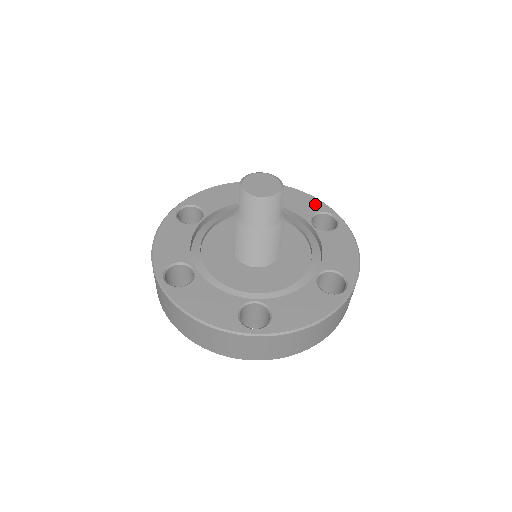
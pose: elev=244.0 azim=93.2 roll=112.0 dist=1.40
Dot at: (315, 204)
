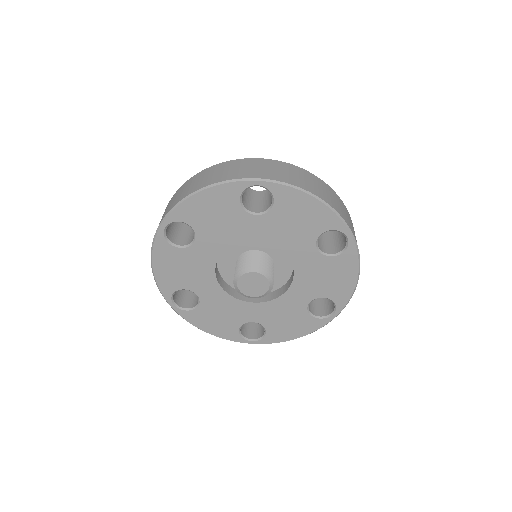
Dot at: occluded
